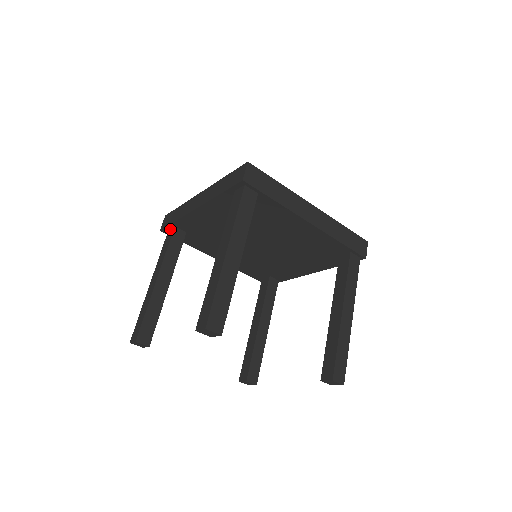
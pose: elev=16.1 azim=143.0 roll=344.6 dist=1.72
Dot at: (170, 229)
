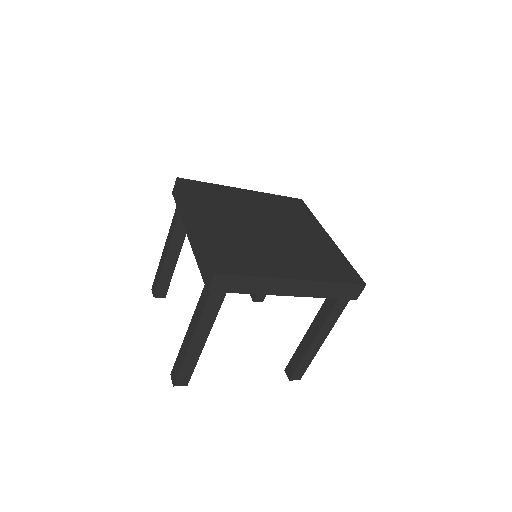
Dot at: occluded
